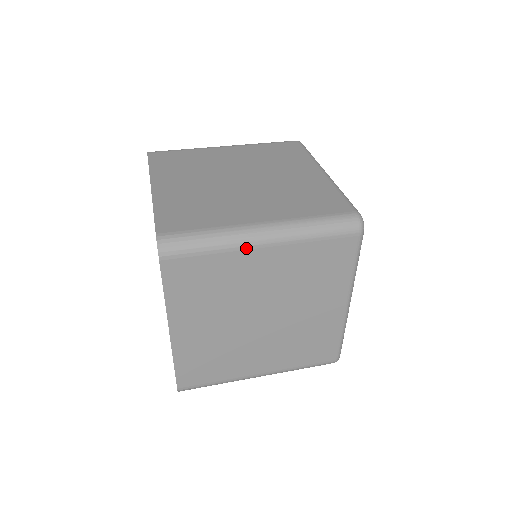
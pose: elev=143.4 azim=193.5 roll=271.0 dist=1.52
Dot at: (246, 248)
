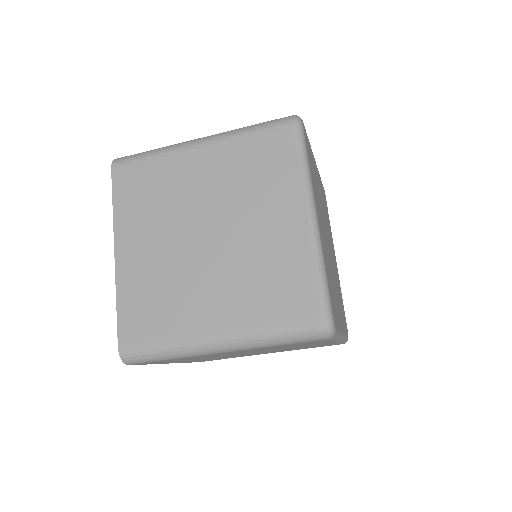
Dot at: (182, 150)
